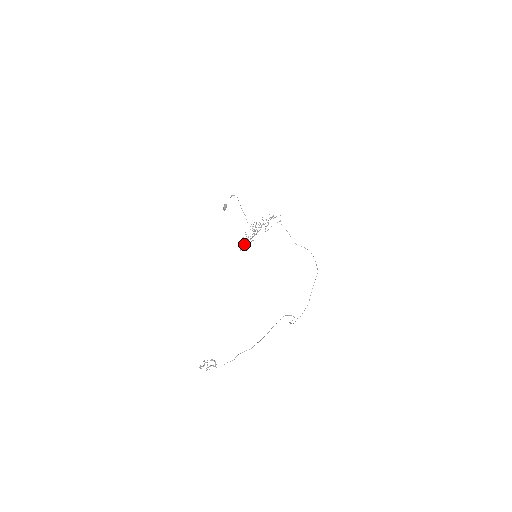
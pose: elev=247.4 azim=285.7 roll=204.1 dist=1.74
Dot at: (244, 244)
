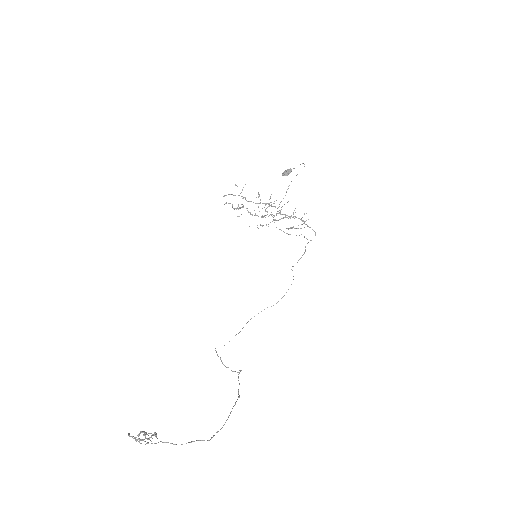
Dot at: (230, 194)
